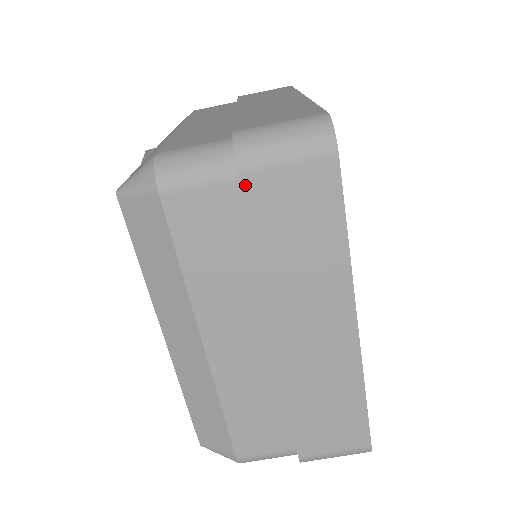
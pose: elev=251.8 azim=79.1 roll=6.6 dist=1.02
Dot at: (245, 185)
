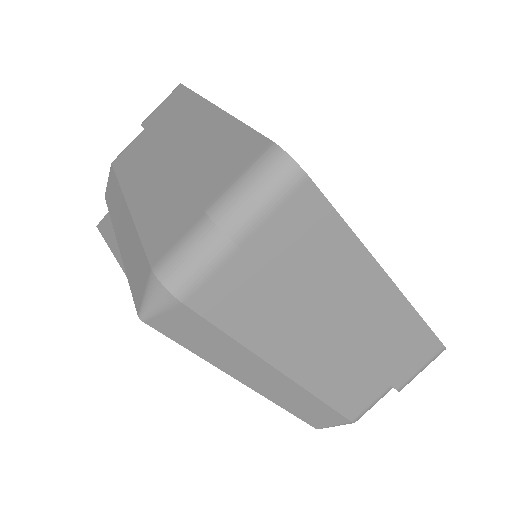
Dot at: (248, 250)
